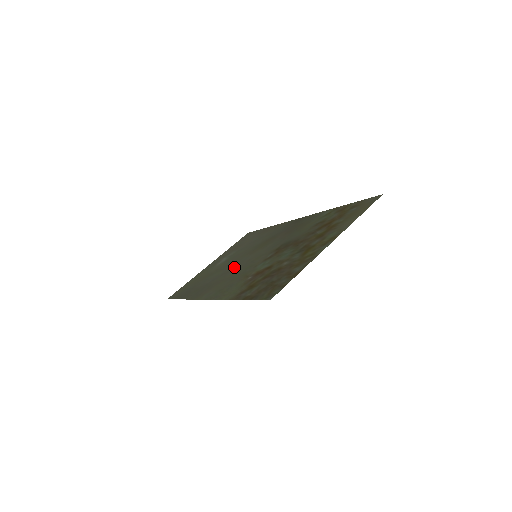
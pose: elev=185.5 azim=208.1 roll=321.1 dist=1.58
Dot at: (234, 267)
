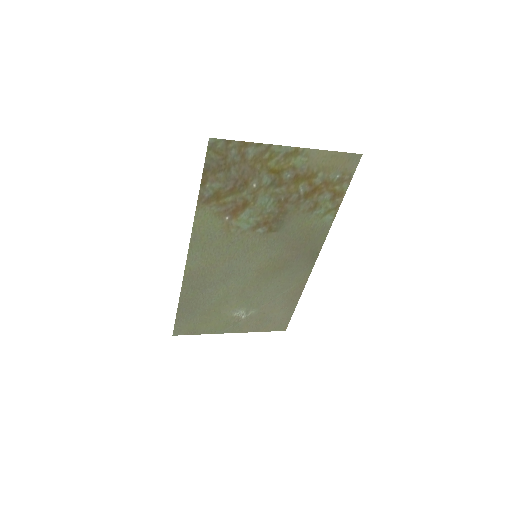
Dot at: (235, 272)
